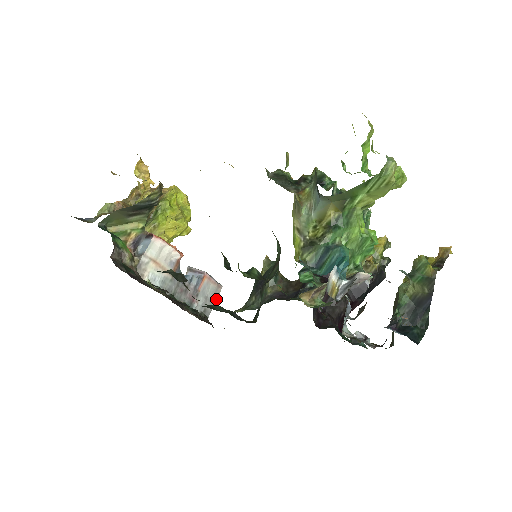
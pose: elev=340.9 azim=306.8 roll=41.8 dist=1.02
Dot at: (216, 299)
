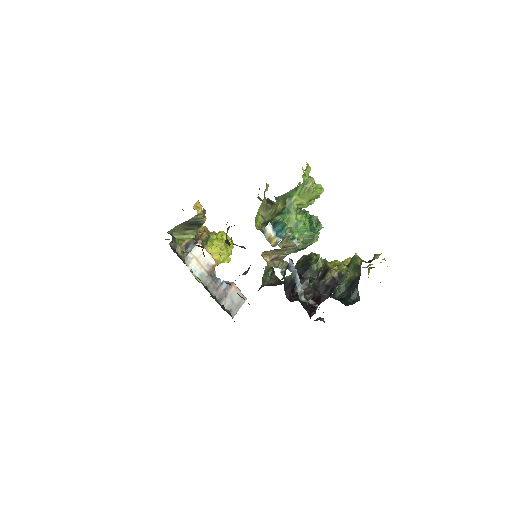
Dot at: occluded
